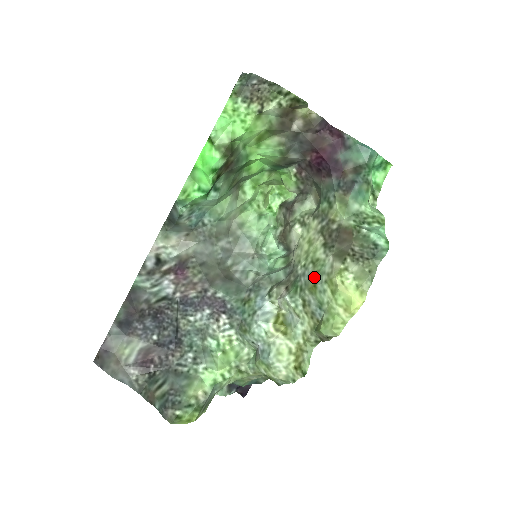
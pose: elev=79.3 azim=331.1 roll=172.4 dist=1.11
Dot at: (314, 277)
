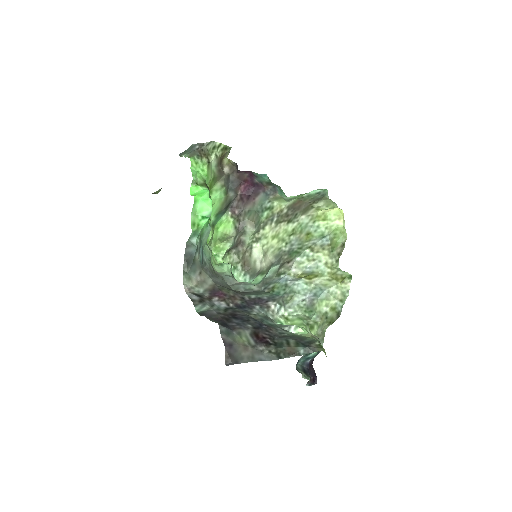
Dot at: (302, 234)
